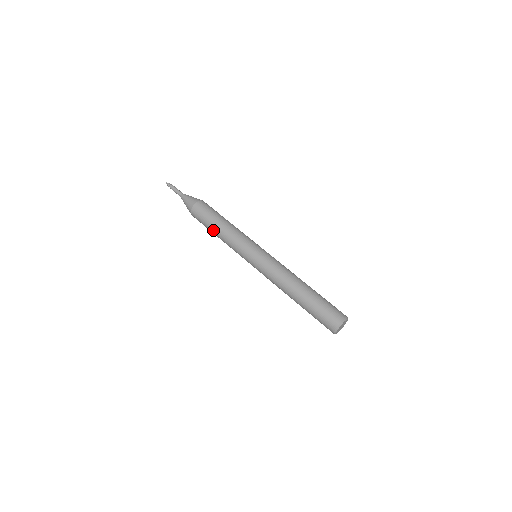
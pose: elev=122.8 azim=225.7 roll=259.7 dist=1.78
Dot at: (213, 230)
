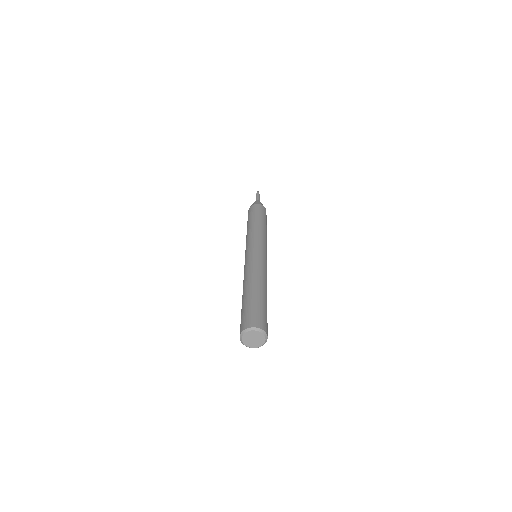
Dot at: (254, 219)
